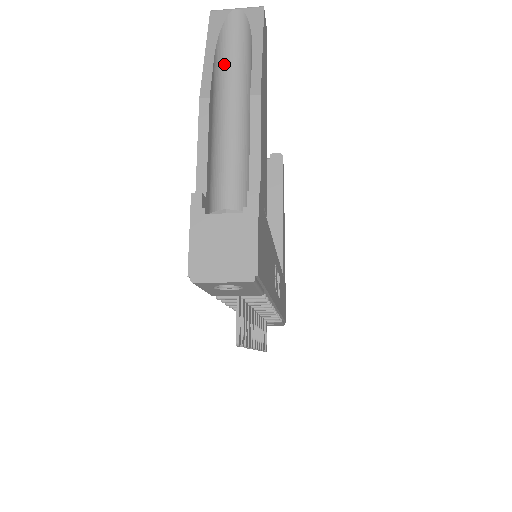
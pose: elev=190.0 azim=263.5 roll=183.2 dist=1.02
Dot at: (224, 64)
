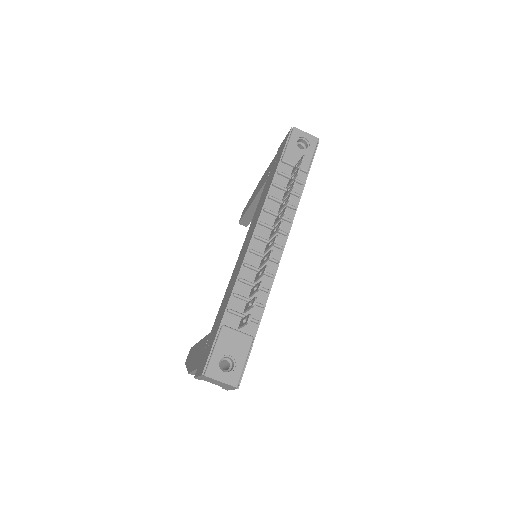
Dot at: occluded
